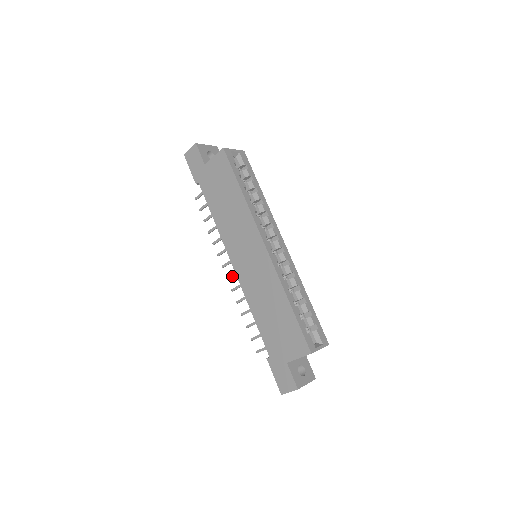
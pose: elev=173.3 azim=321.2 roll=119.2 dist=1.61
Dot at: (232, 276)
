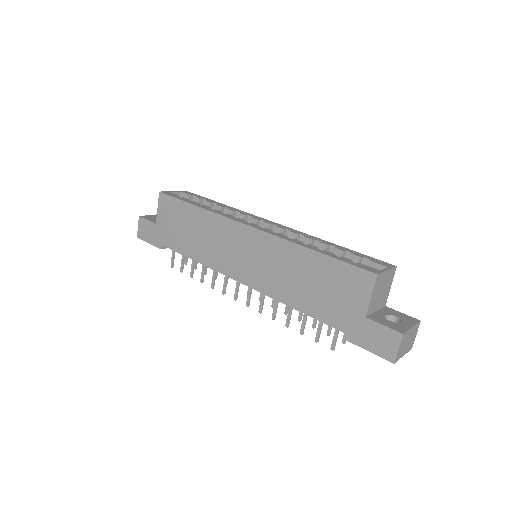
Dot at: (249, 297)
